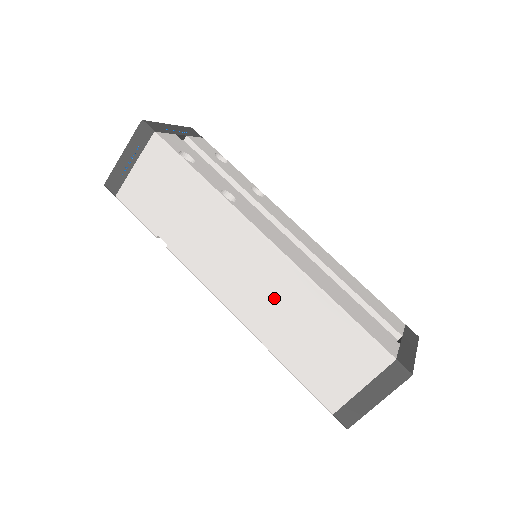
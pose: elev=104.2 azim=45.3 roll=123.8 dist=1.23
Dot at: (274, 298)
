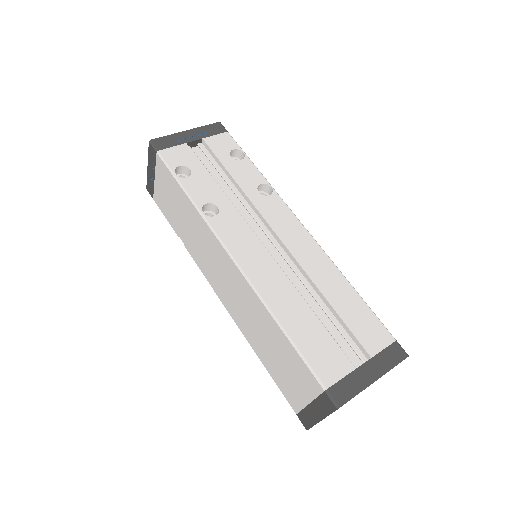
Dot at: (245, 307)
